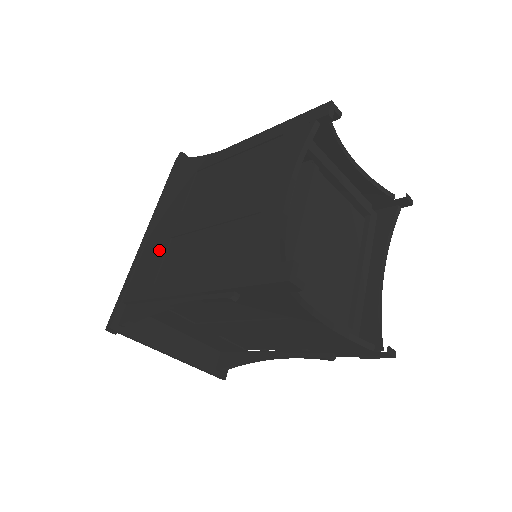
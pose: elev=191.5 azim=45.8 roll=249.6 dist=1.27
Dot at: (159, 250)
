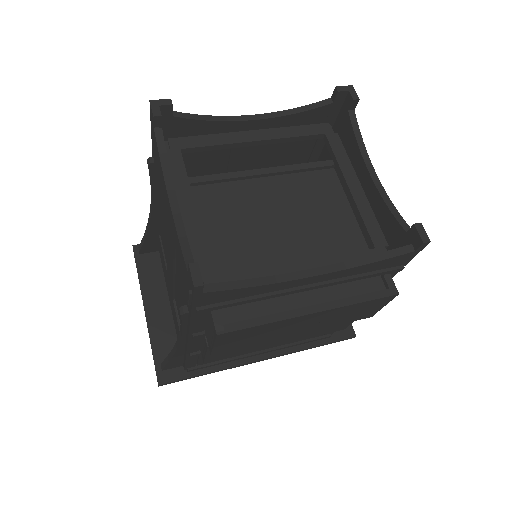
Dot at: occluded
